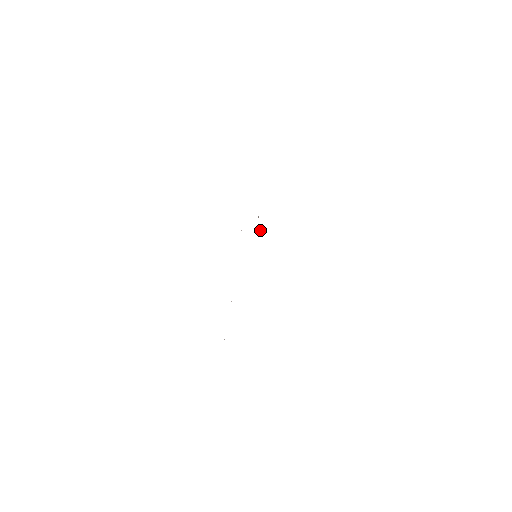
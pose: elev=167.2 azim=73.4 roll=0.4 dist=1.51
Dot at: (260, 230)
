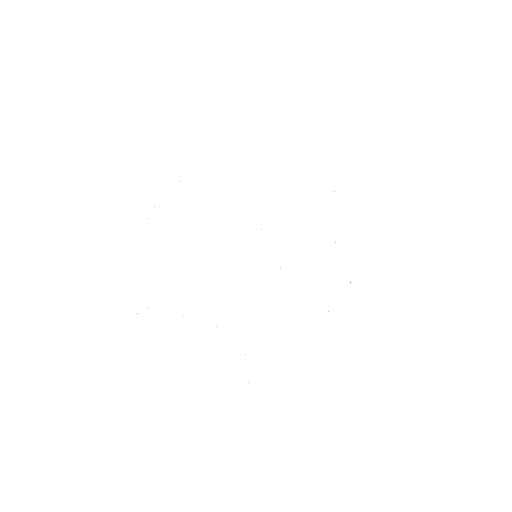
Dot at: occluded
